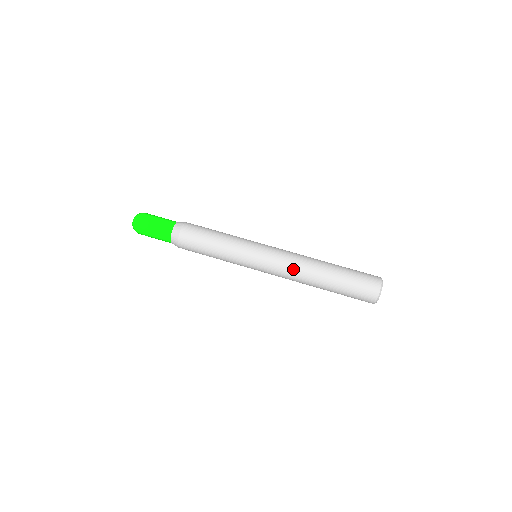
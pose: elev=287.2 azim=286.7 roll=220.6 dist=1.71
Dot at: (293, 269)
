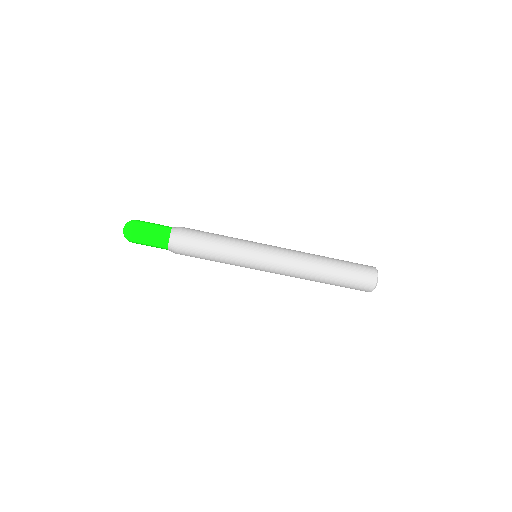
Dot at: occluded
